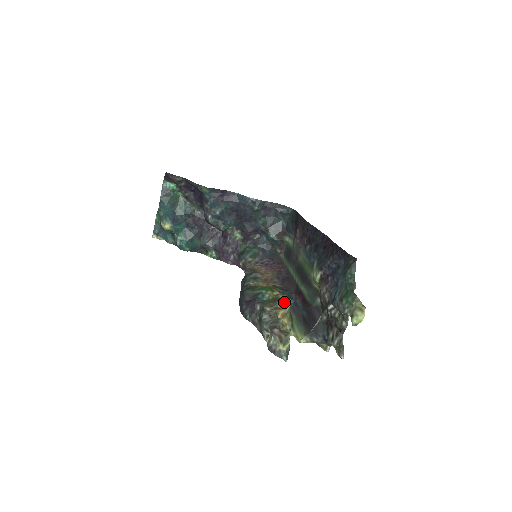
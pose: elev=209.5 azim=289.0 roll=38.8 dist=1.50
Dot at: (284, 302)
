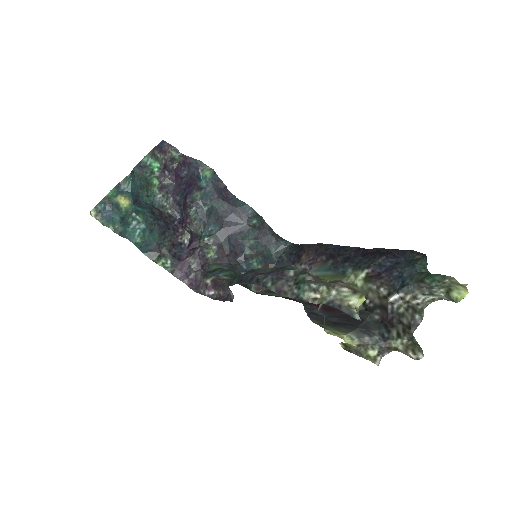
Dot at: occluded
